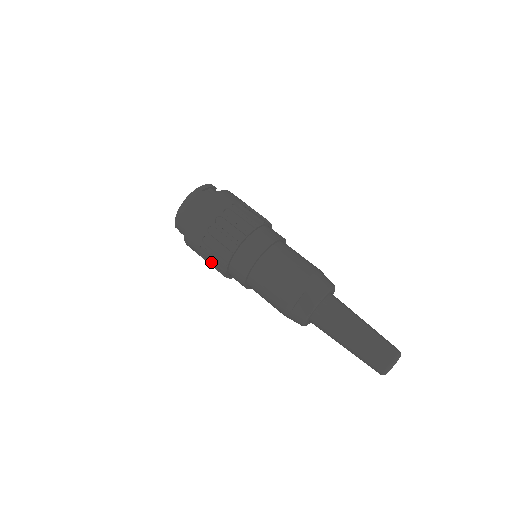
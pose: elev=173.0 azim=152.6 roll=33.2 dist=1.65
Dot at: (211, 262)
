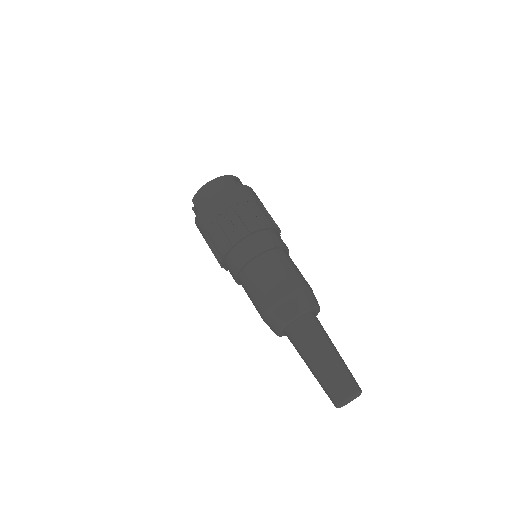
Dot at: (213, 243)
